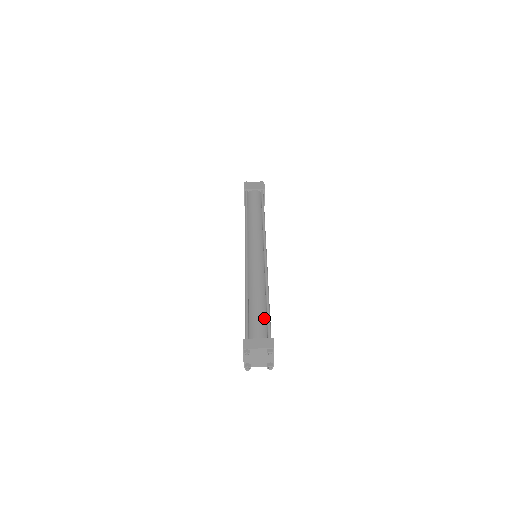
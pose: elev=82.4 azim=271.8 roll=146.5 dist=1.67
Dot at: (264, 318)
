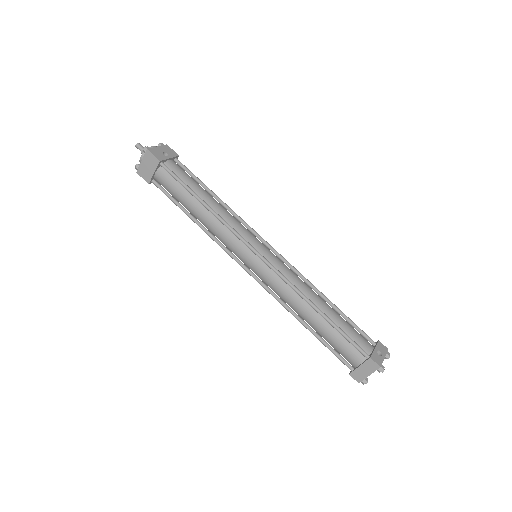
Dot at: (341, 338)
